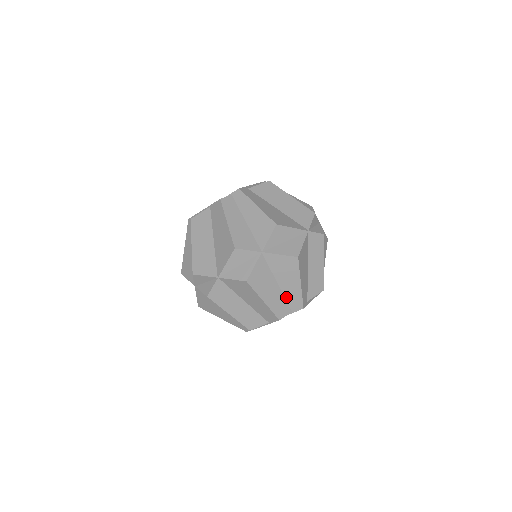
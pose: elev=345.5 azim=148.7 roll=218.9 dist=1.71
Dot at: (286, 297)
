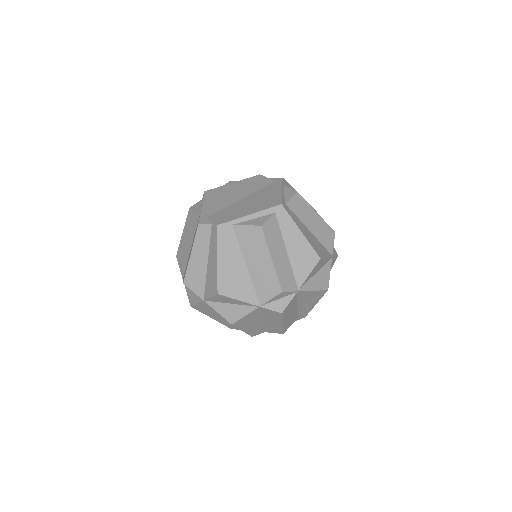
Dot at: occluded
